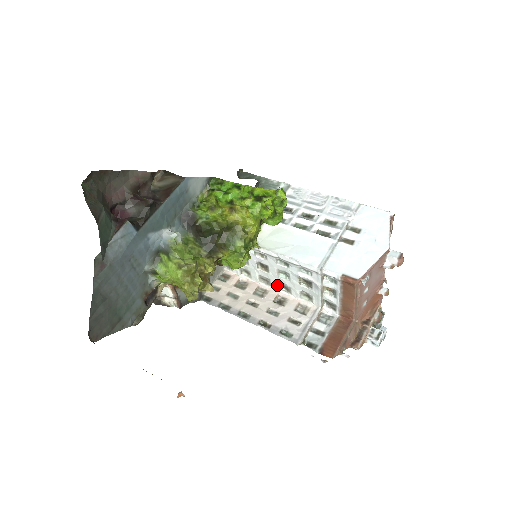
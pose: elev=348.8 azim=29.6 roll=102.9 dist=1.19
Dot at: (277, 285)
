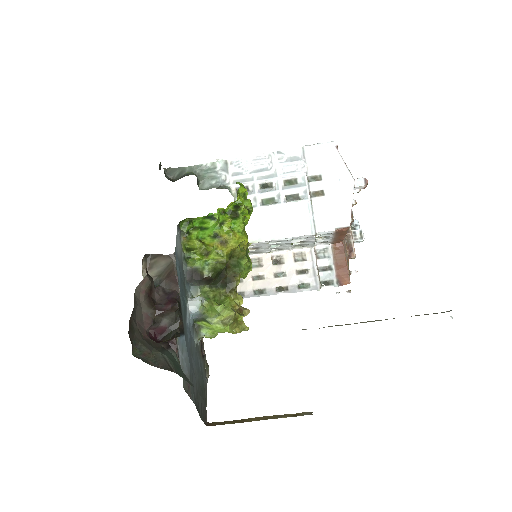
Dot at: (268, 251)
